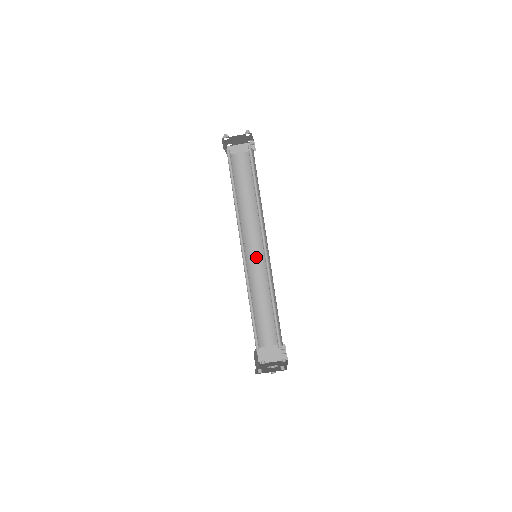
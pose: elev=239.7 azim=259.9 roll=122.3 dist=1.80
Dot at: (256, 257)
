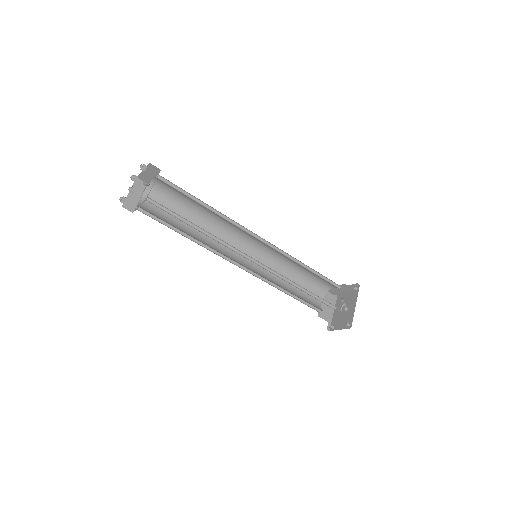
Dot at: (260, 244)
